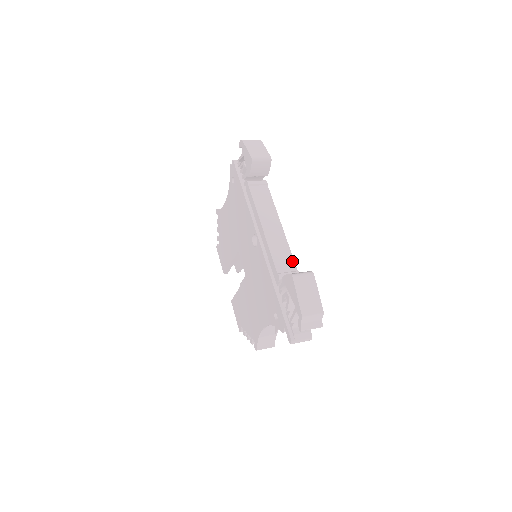
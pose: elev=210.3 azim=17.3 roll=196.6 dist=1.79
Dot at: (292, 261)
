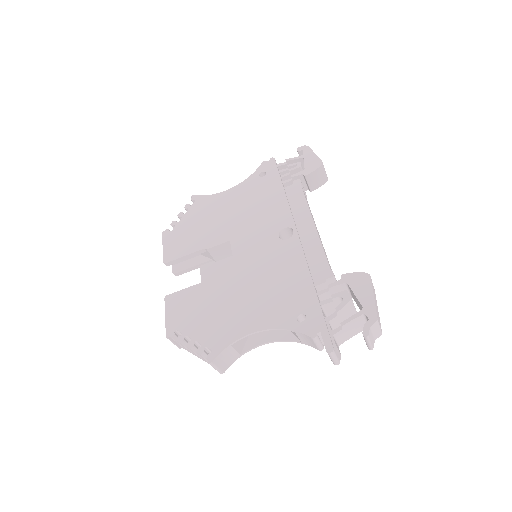
Dot at: occluded
